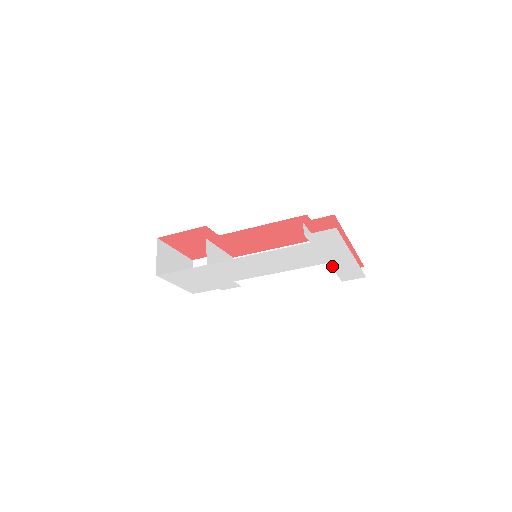
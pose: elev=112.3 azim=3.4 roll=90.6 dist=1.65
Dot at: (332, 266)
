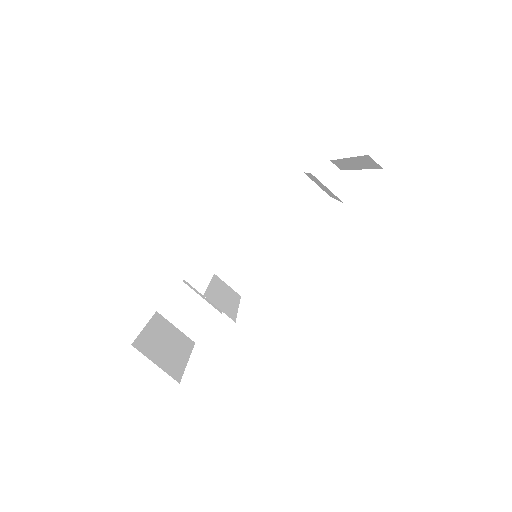
Dot at: occluded
